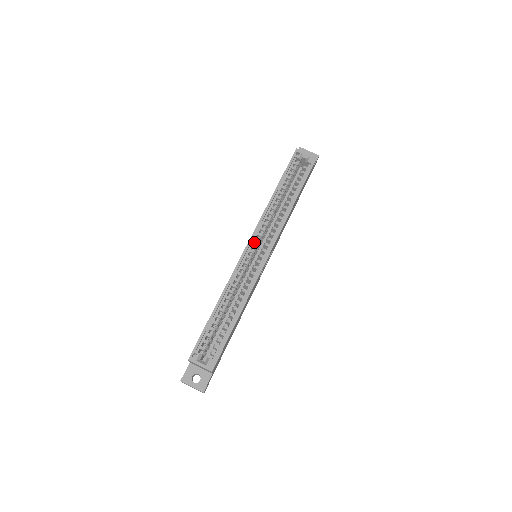
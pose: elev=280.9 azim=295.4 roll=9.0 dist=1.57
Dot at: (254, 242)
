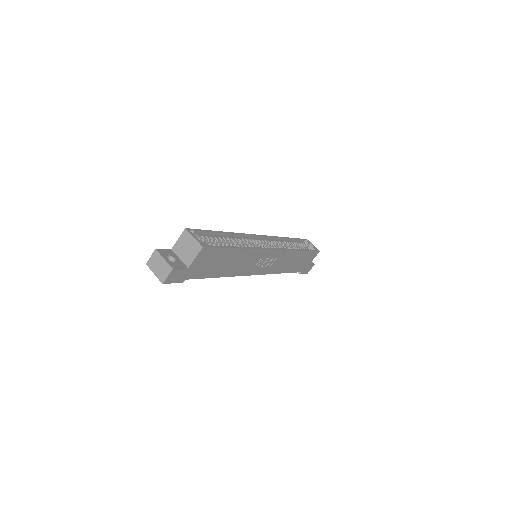
Dot at: occluded
